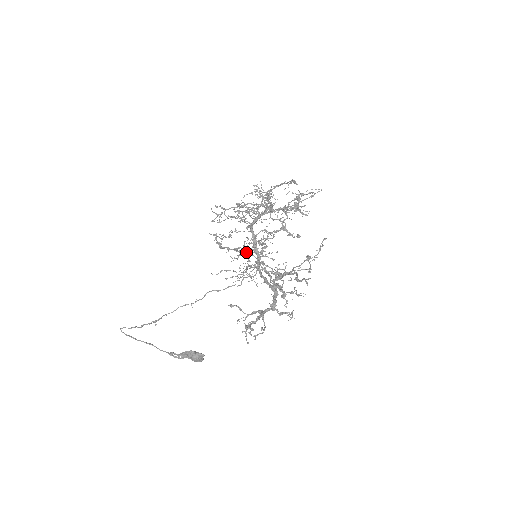
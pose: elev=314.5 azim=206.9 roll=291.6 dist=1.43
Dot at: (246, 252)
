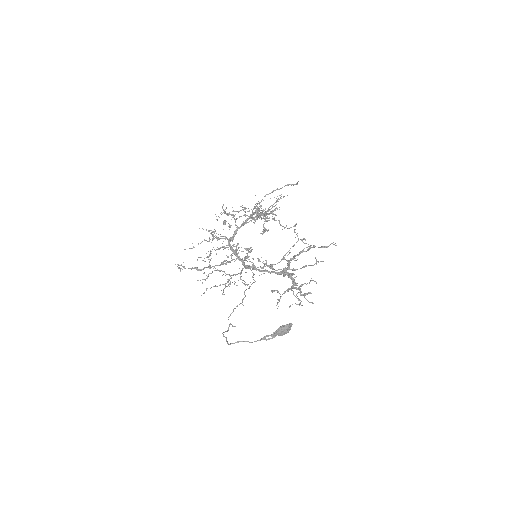
Dot at: occluded
